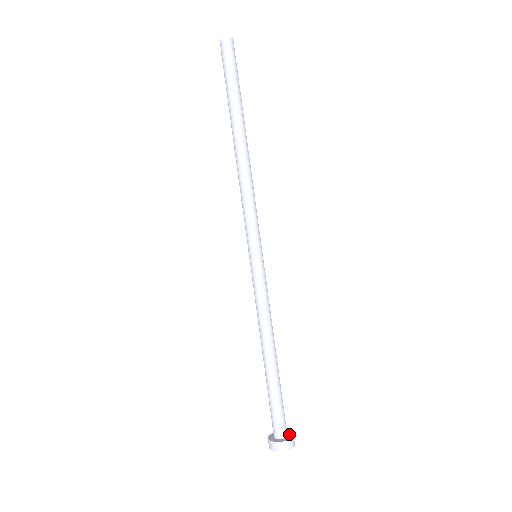
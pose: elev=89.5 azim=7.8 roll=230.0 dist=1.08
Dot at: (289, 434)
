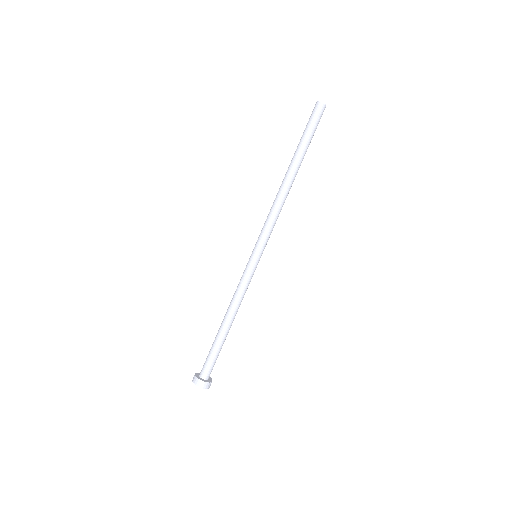
Dot at: (209, 378)
